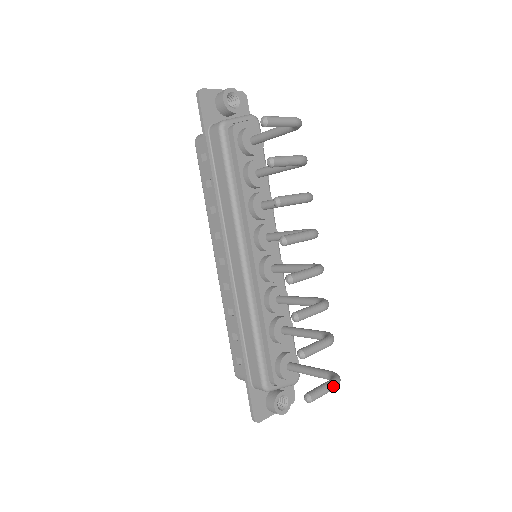
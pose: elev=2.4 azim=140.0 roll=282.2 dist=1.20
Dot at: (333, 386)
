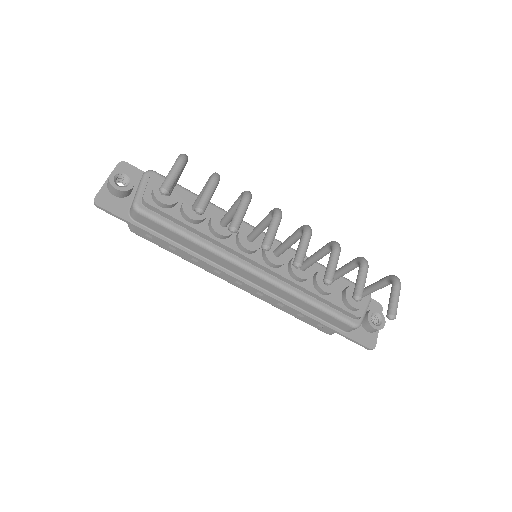
Dot at: (398, 289)
